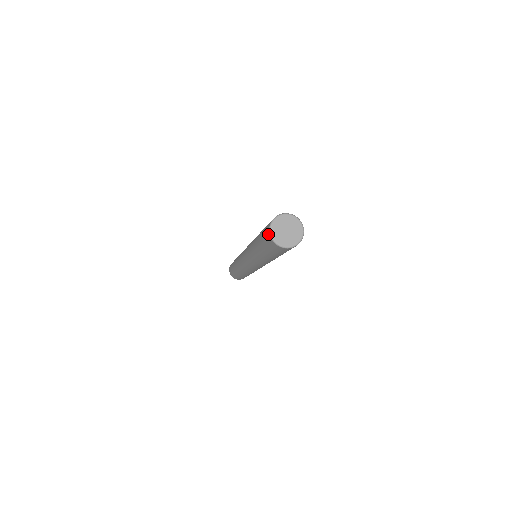
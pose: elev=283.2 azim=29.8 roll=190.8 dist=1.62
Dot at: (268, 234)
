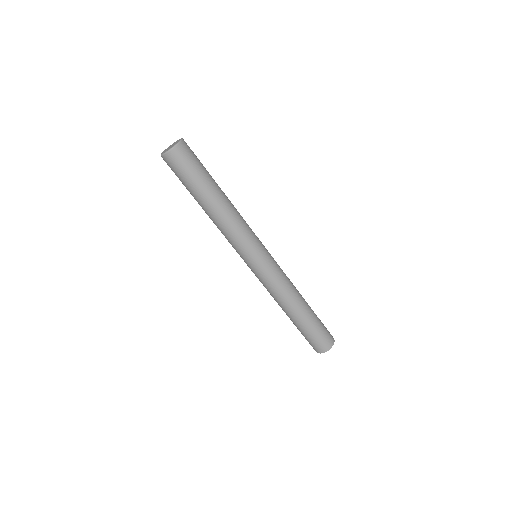
Dot at: (163, 159)
